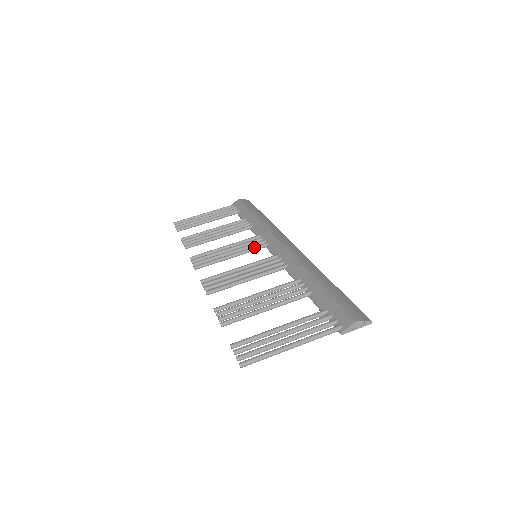
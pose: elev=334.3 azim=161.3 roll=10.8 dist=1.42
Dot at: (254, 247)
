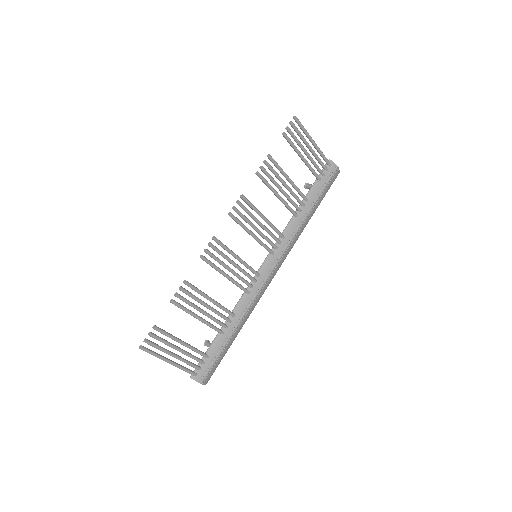
Dot at: (266, 247)
